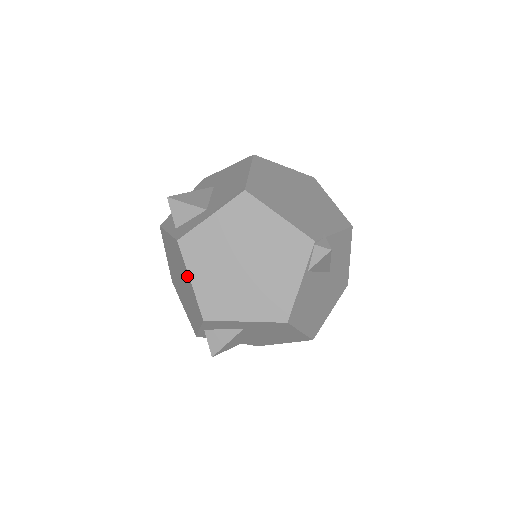
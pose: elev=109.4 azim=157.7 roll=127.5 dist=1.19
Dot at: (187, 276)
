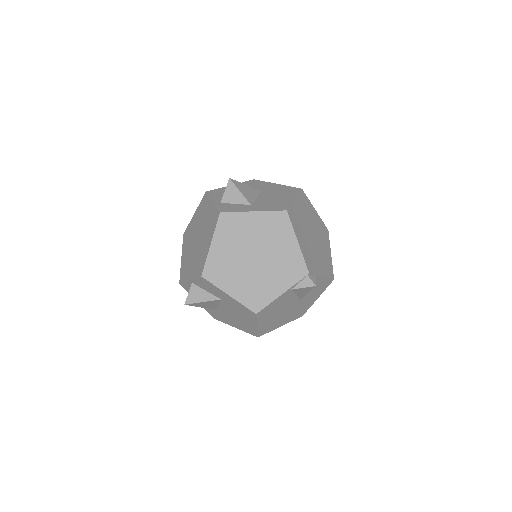
Dot at: (209, 240)
